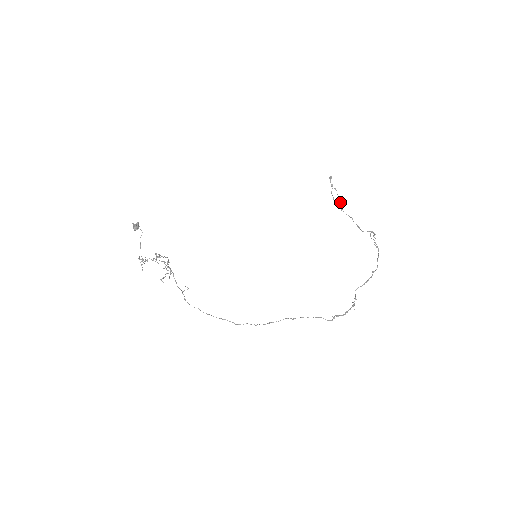
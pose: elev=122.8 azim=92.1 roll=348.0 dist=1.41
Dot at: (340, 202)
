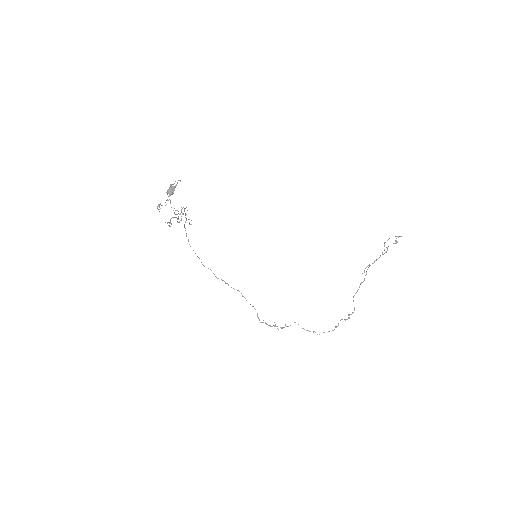
Dot at: occluded
